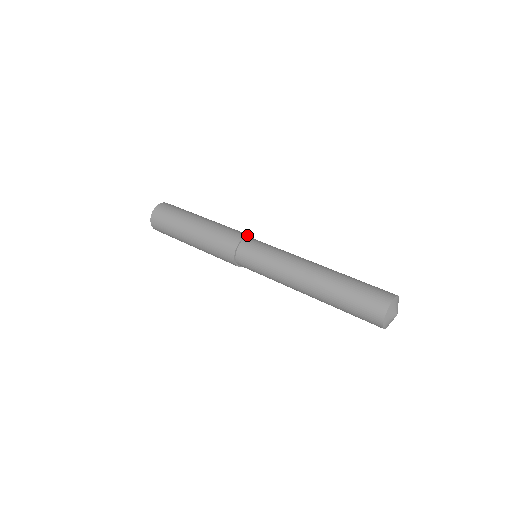
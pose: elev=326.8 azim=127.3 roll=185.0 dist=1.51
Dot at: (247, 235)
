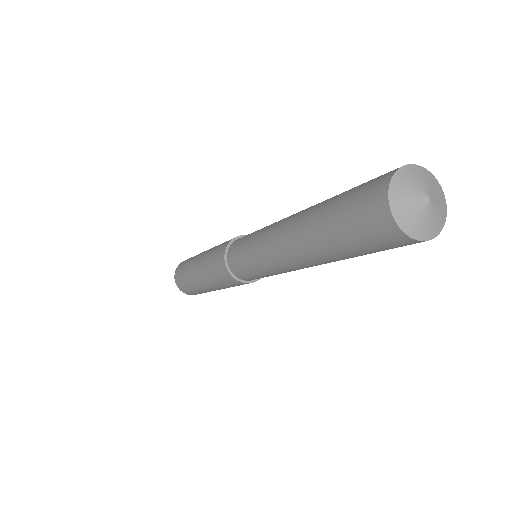
Dot at: occluded
